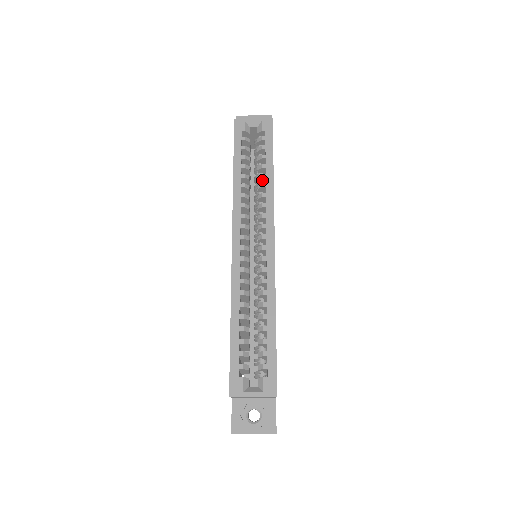
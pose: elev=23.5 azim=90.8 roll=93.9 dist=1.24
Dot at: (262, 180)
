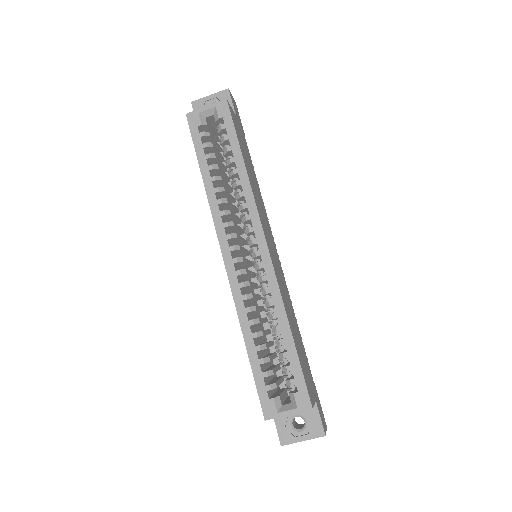
Dot at: (236, 176)
